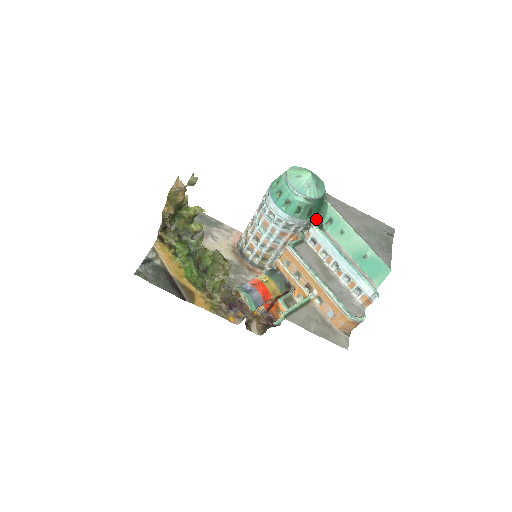
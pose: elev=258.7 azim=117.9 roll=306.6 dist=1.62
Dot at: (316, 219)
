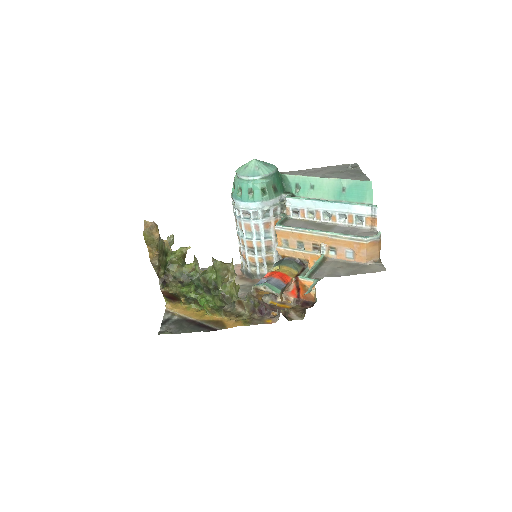
Dot at: (285, 194)
